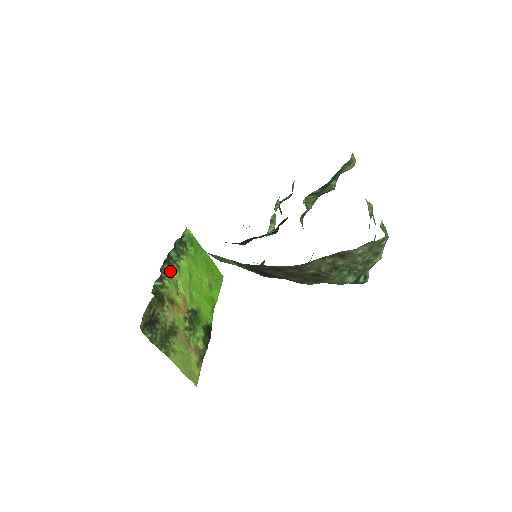
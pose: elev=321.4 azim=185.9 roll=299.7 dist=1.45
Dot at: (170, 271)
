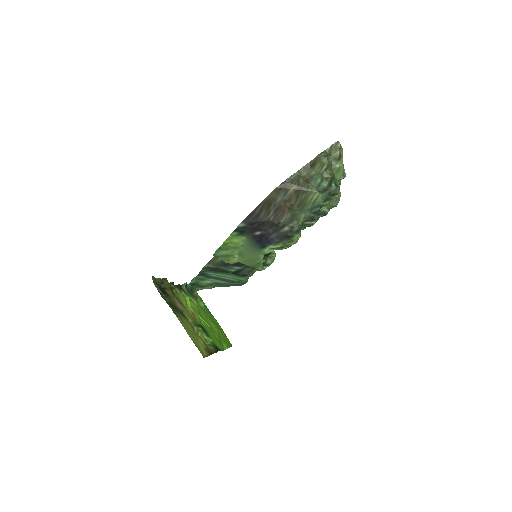
Dot at: (181, 292)
